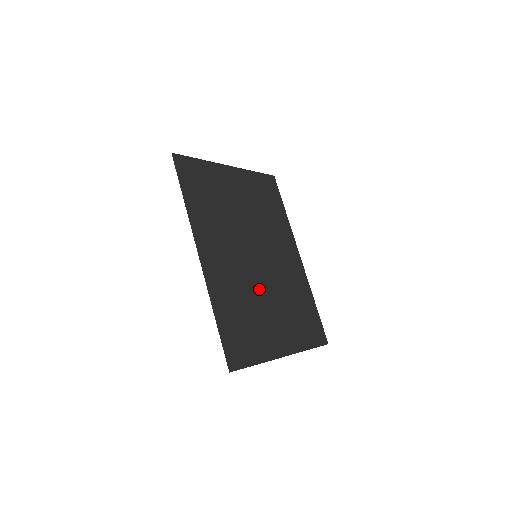
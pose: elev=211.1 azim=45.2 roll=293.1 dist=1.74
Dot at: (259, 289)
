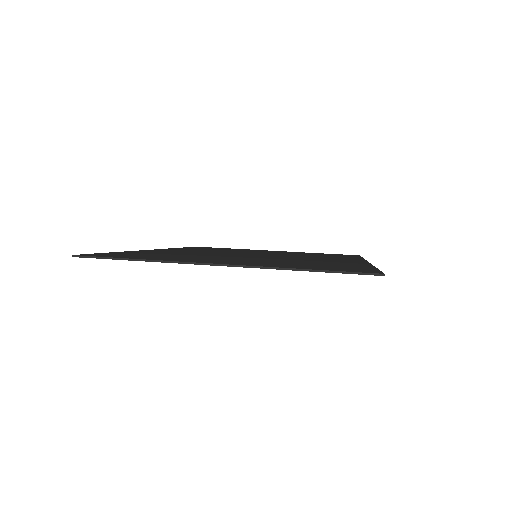
Dot at: occluded
